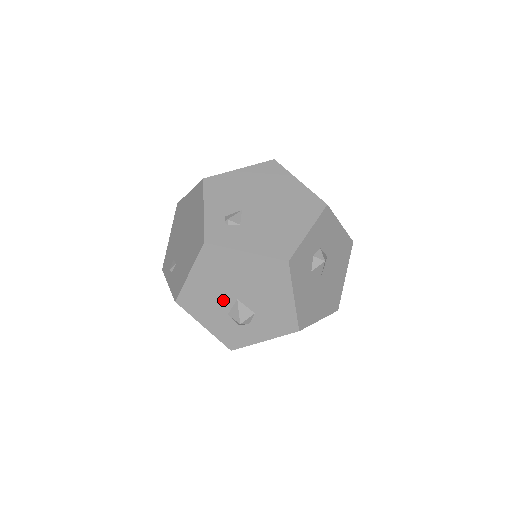
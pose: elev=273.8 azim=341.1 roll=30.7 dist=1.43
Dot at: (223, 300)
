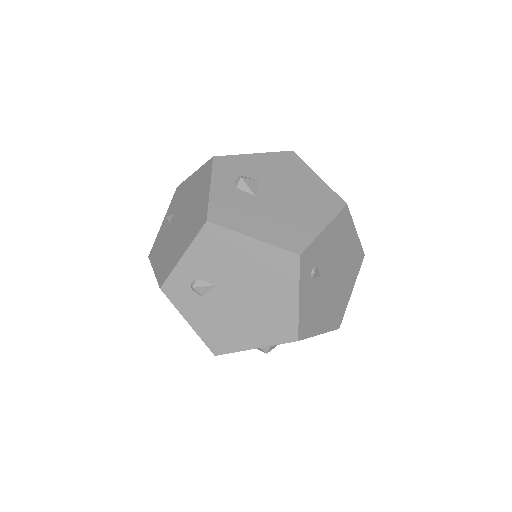
Dot at: occluded
